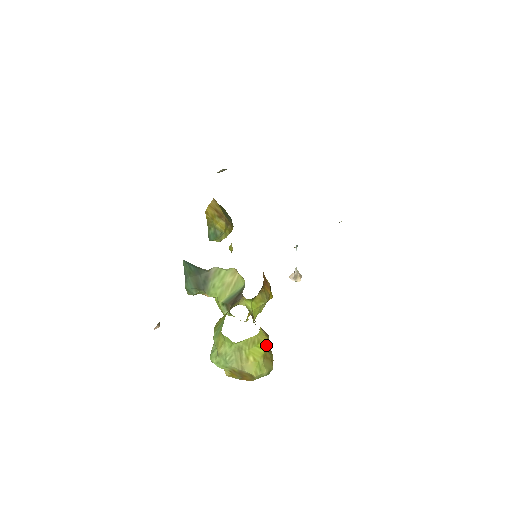
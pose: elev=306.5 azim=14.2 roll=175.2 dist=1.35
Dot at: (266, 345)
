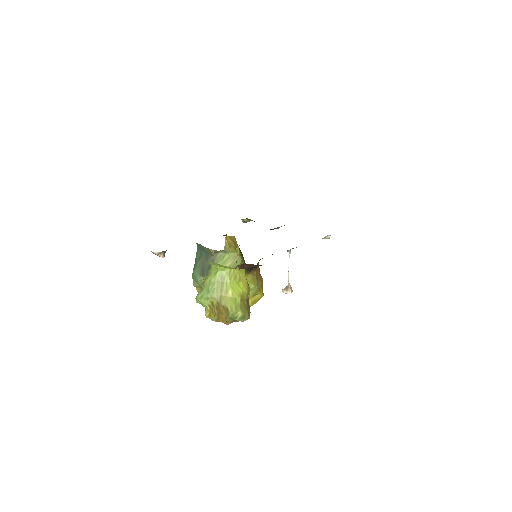
Dot at: (246, 289)
